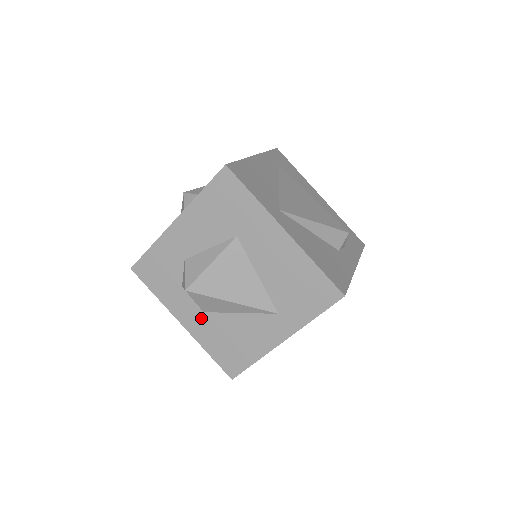
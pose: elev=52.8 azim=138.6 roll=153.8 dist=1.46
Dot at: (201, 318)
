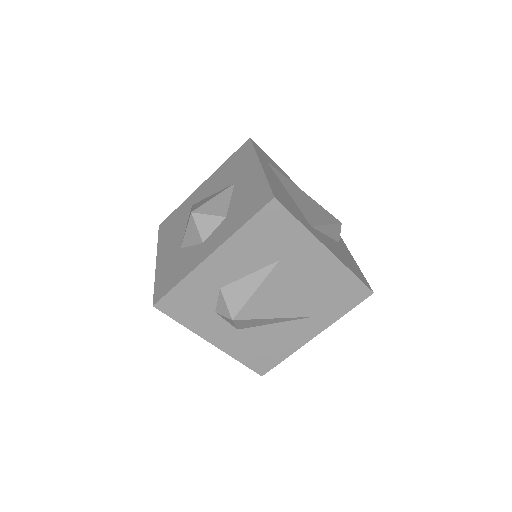
Dot at: (234, 335)
